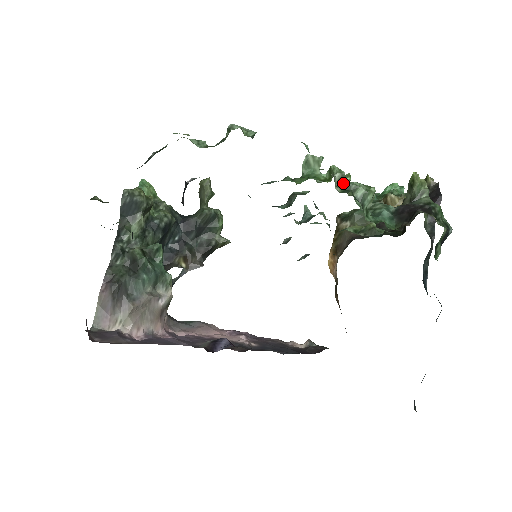
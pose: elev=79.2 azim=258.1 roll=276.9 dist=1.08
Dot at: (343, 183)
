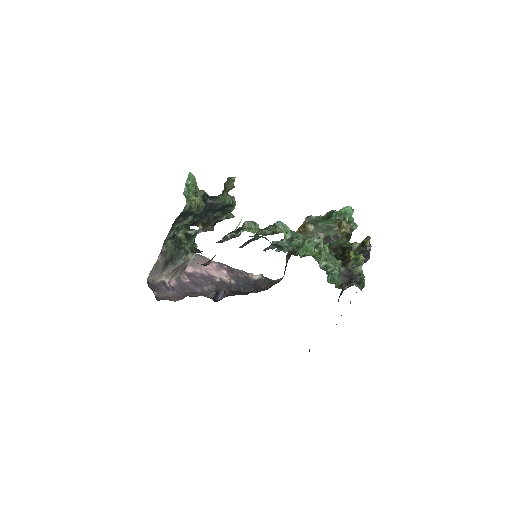
Dot at: (324, 262)
